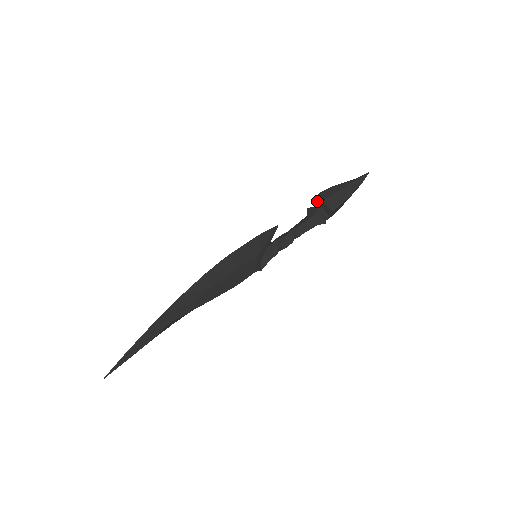
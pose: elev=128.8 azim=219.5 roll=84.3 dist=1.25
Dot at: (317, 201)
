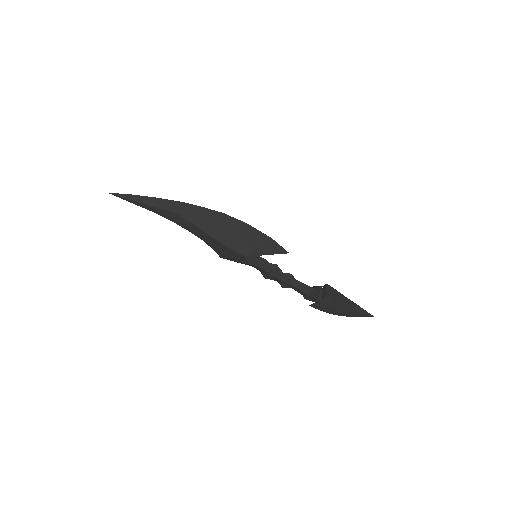
Dot at: (324, 286)
